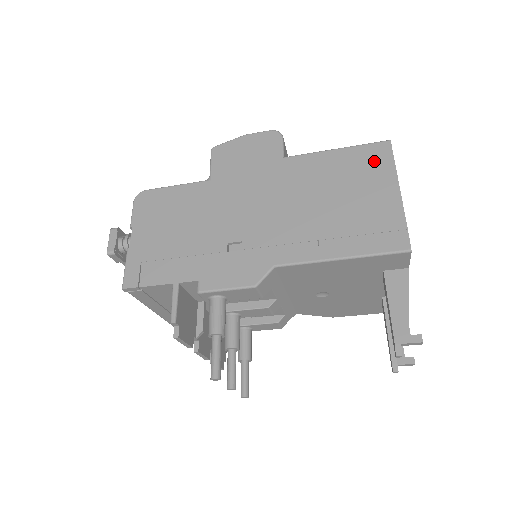
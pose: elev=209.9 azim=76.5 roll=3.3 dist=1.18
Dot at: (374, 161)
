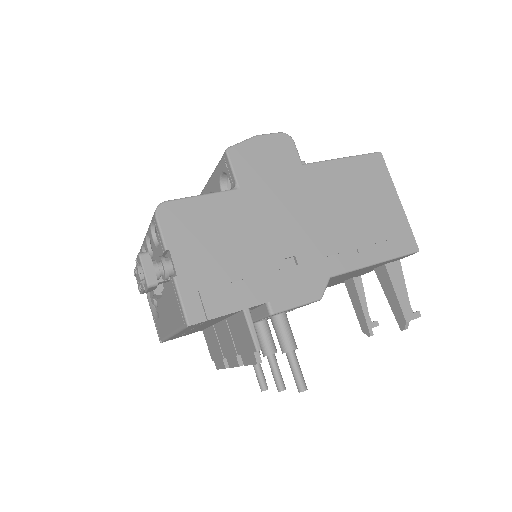
Dot at: (375, 172)
